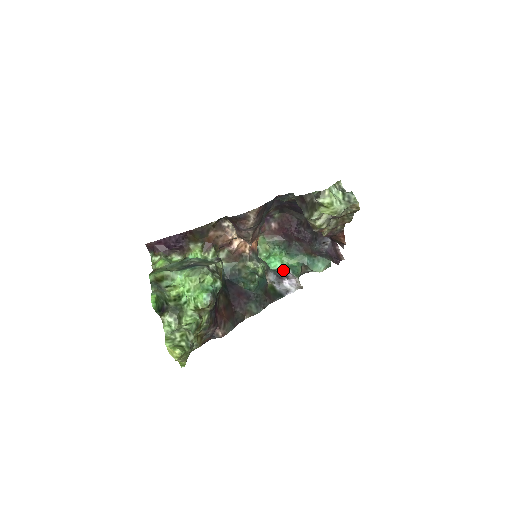
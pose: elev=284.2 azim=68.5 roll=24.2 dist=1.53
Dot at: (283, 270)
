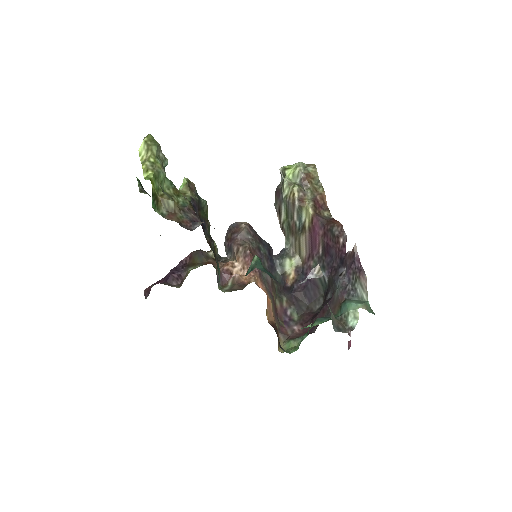
Dot at: occluded
